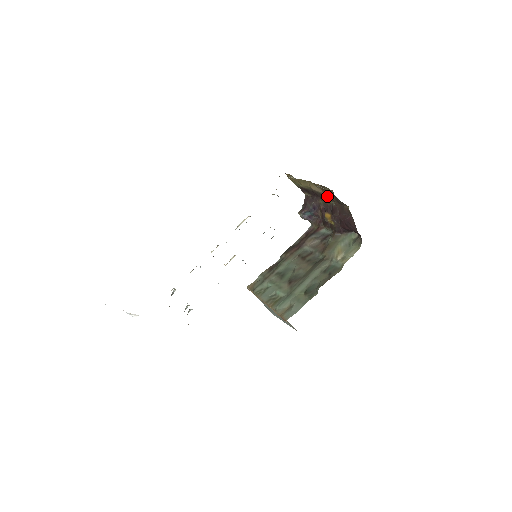
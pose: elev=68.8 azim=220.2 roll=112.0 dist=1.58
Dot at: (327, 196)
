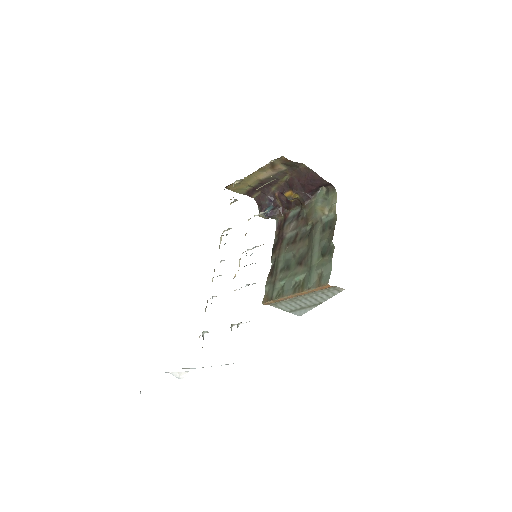
Dot at: (278, 174)
